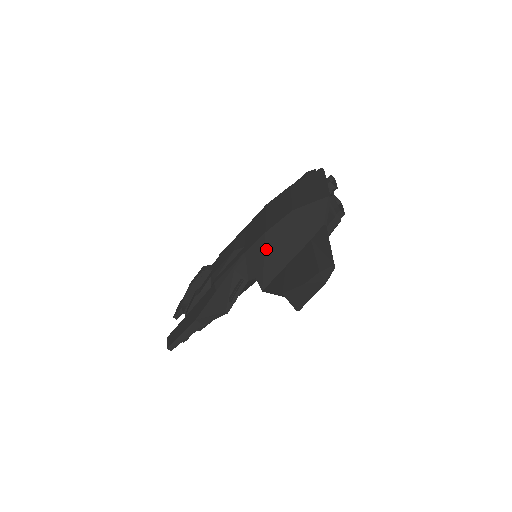
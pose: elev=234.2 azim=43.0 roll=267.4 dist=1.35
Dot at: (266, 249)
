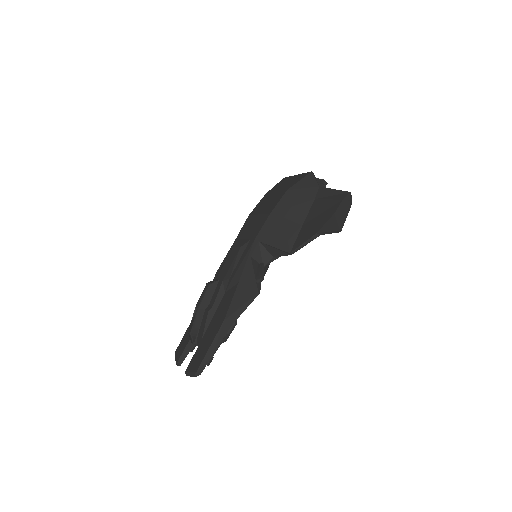
Dot at: (277, 223)
